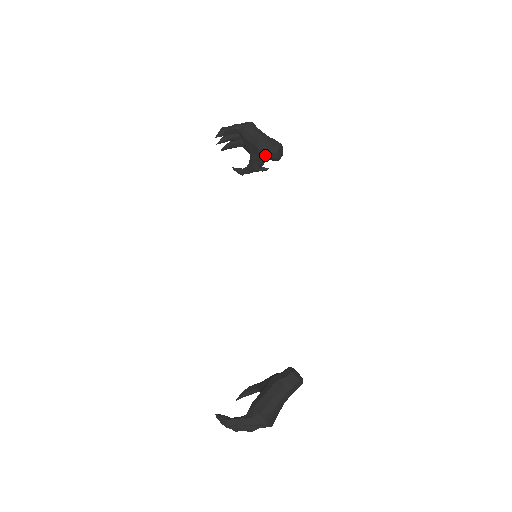
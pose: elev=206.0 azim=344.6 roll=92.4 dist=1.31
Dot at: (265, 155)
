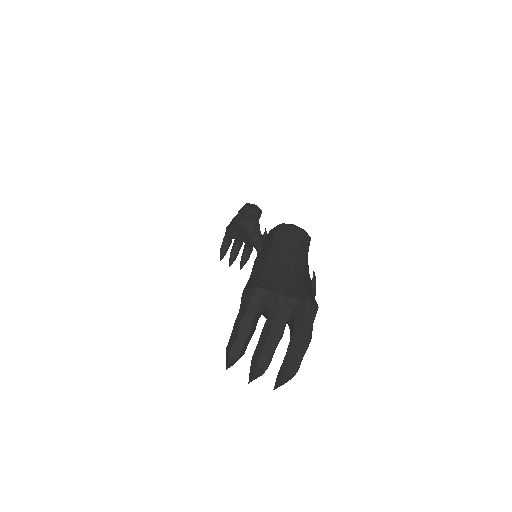
Dot at: (246, 222)
